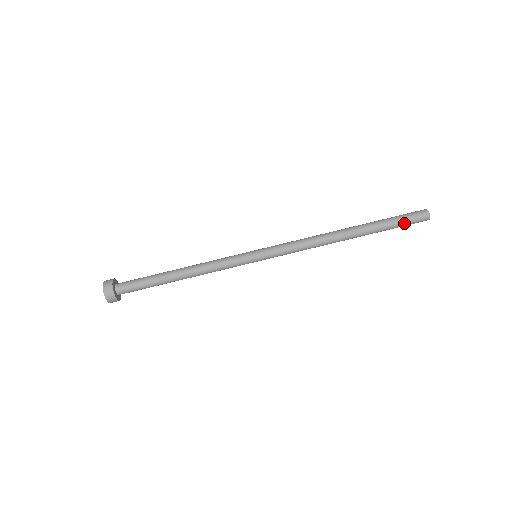
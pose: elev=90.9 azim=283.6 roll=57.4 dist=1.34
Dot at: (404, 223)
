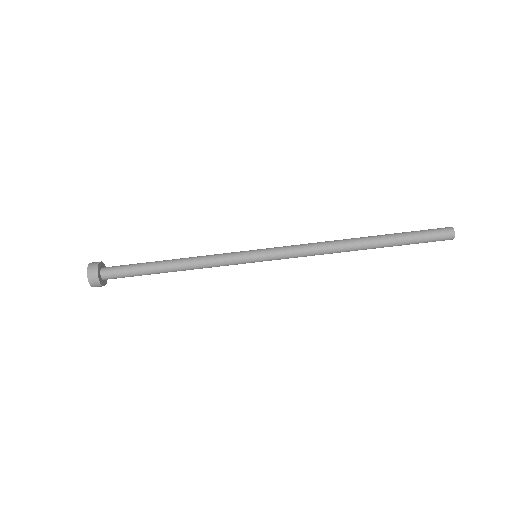
Dot at: occluded
